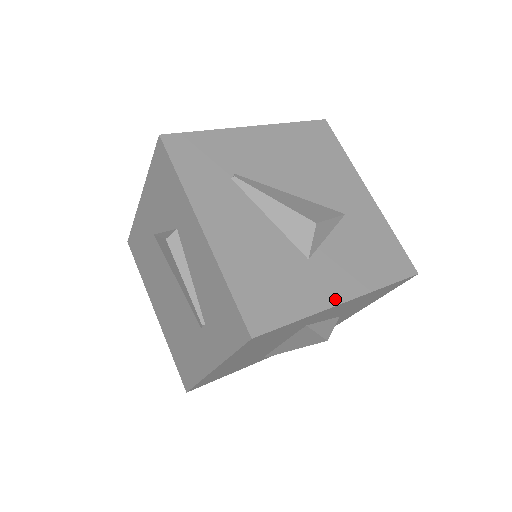
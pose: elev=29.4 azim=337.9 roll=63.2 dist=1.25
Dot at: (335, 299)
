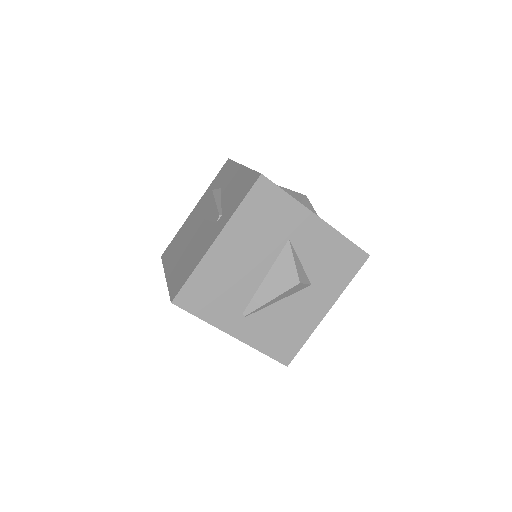
Dot at: occluded
